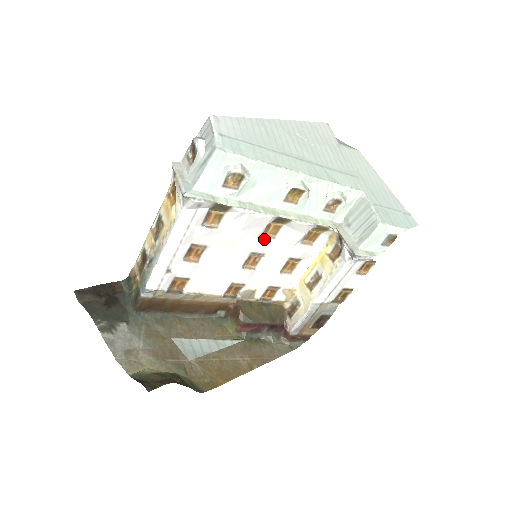
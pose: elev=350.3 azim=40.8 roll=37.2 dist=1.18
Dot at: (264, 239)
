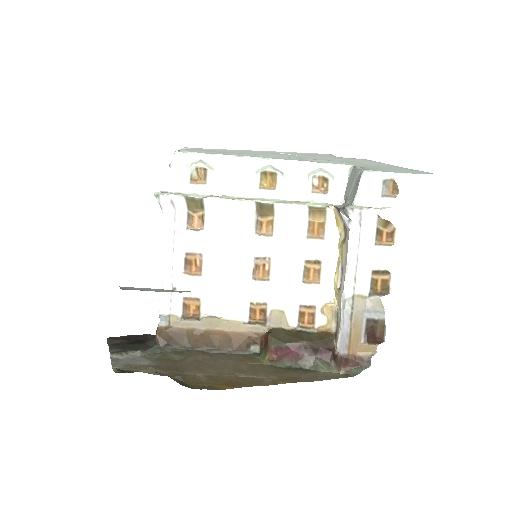
Dot at: (259, 237)
